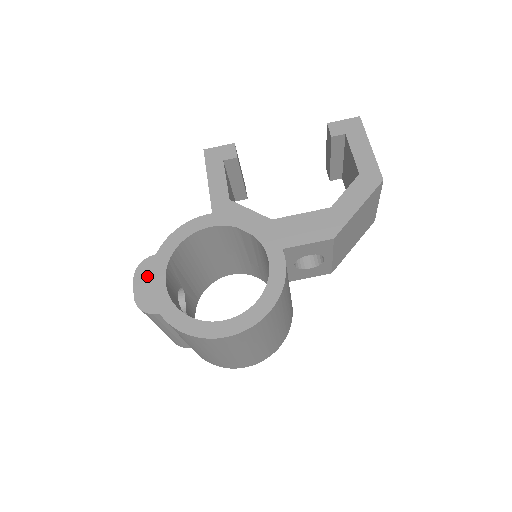
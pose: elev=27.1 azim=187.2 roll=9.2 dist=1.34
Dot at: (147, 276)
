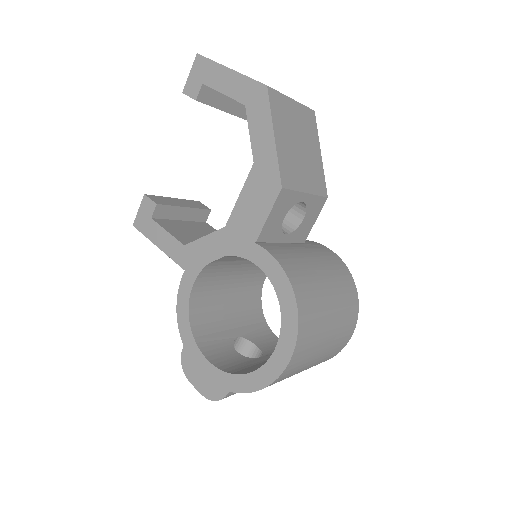
Dot at: (194, 370)
